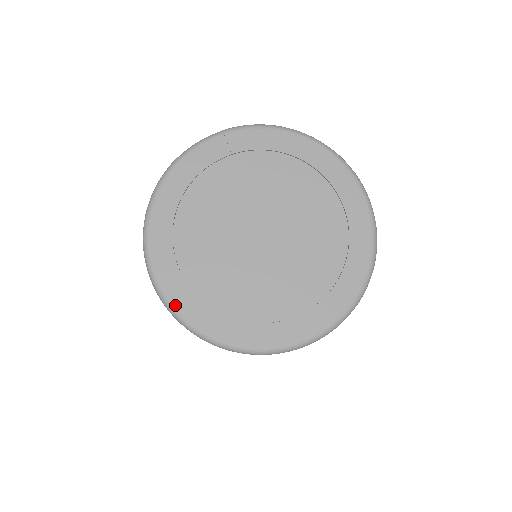
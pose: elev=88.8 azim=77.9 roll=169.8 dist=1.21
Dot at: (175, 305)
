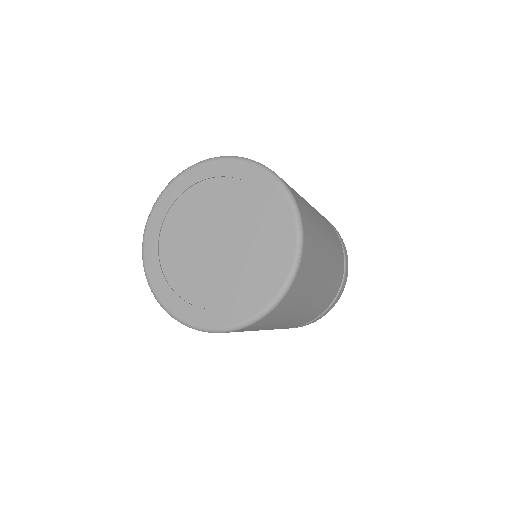
Dot at: (178, 315)
